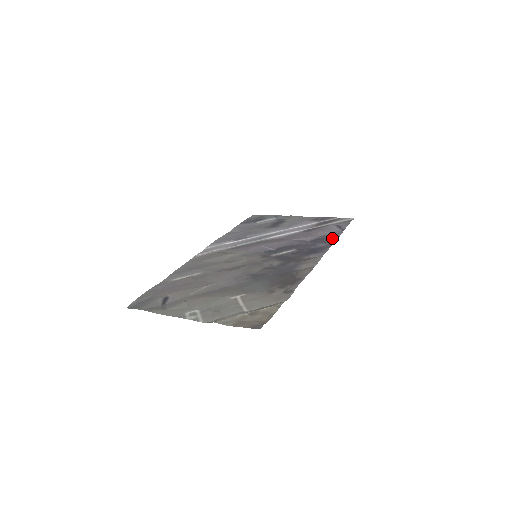
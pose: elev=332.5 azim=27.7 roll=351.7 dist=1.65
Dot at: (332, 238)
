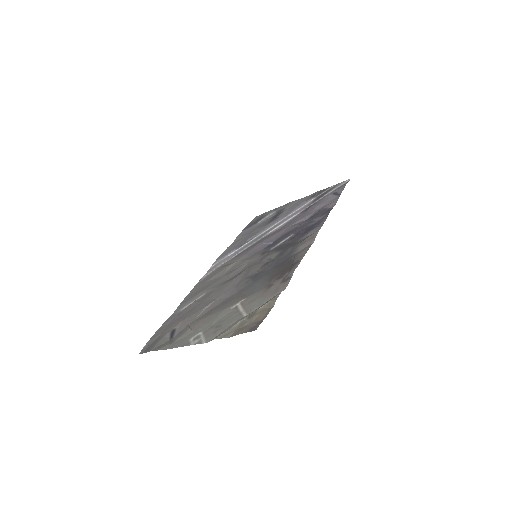
Dot at: (329, 208)
